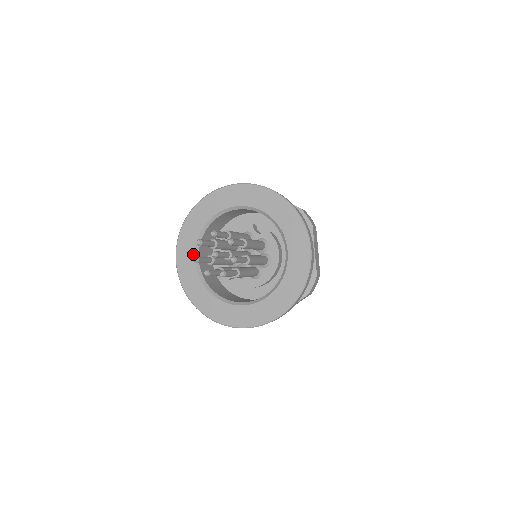
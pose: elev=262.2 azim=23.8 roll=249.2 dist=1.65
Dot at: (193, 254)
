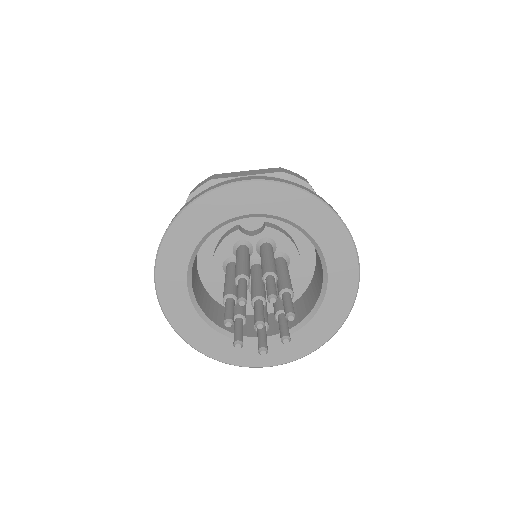
Dot at: (195, 314)
